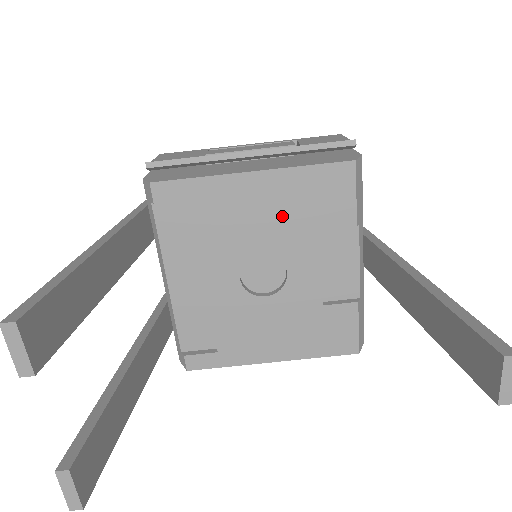
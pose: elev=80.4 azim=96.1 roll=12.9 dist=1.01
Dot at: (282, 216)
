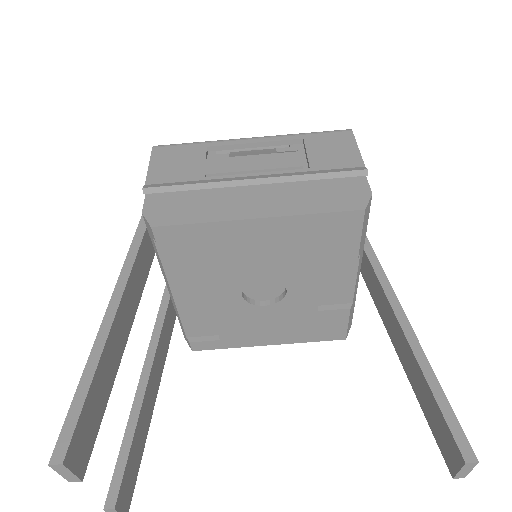
Dot at: (285, 251)
